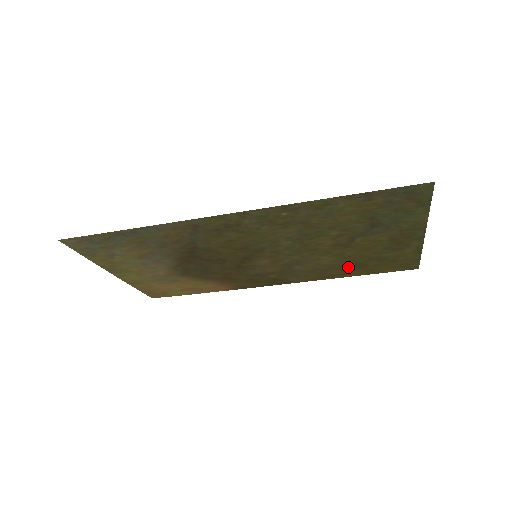
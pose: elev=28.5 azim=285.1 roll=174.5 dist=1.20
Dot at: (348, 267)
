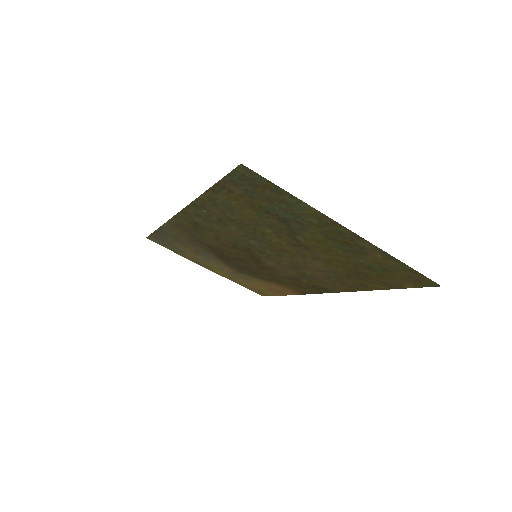
Dot at: (353, 276)
